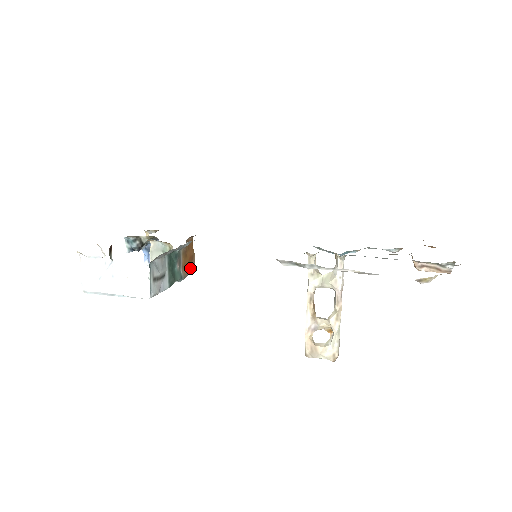
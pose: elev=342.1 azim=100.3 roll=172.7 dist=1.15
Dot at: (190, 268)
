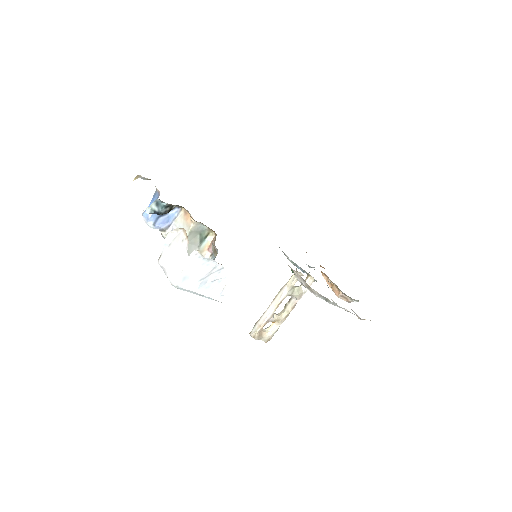
Dot at: occluded
